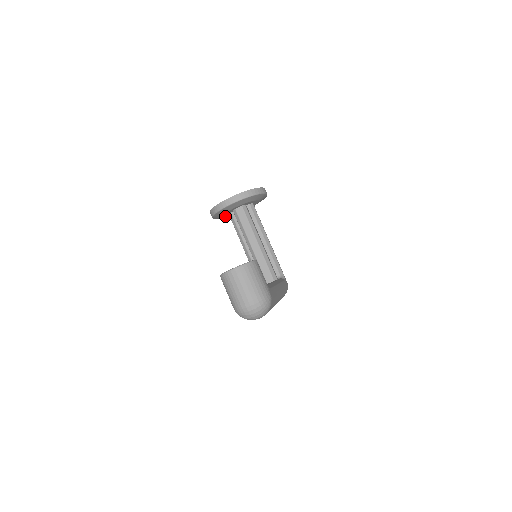
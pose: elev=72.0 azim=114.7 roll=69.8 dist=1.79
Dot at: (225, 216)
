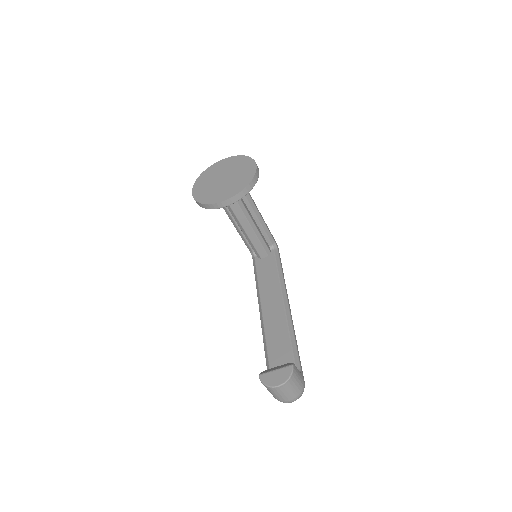
Dot at: occluded
